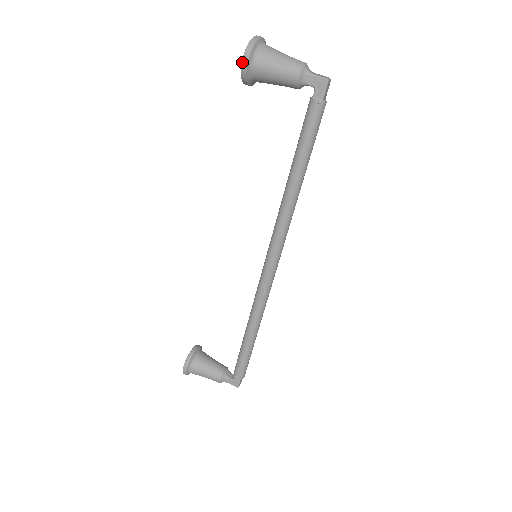
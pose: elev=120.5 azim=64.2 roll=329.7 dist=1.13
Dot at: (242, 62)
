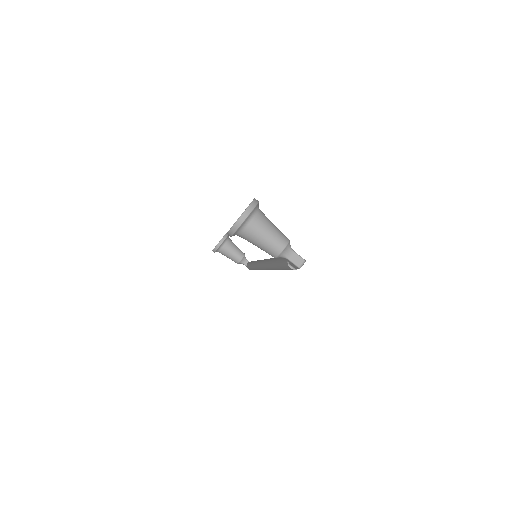
Dot at: (227, 233)
